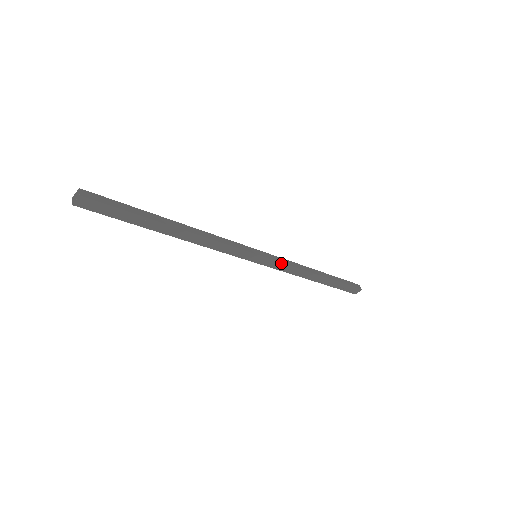
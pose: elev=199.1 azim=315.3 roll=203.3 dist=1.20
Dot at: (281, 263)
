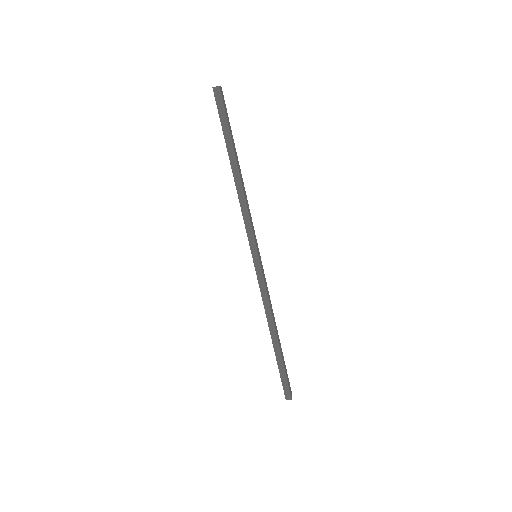
Dot at: (265, 280)
